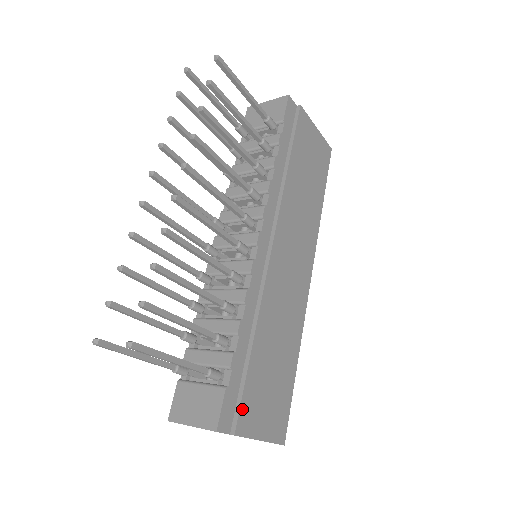
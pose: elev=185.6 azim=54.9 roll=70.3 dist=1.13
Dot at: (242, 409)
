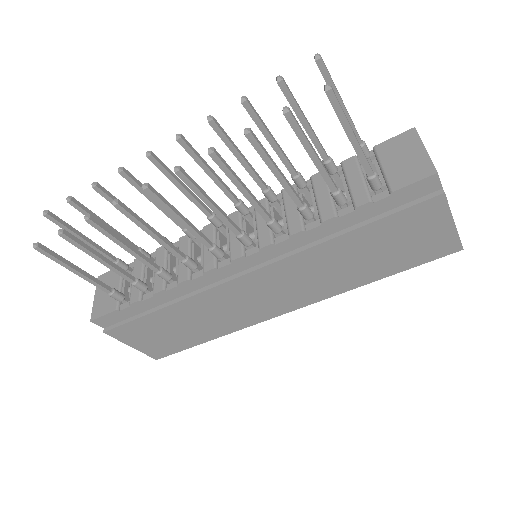
Dot at: (122, 327)
